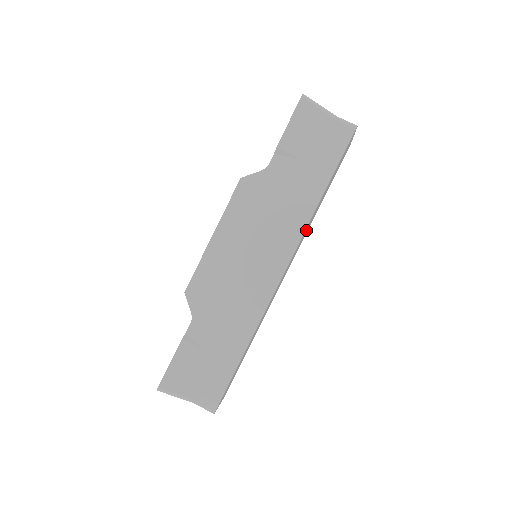
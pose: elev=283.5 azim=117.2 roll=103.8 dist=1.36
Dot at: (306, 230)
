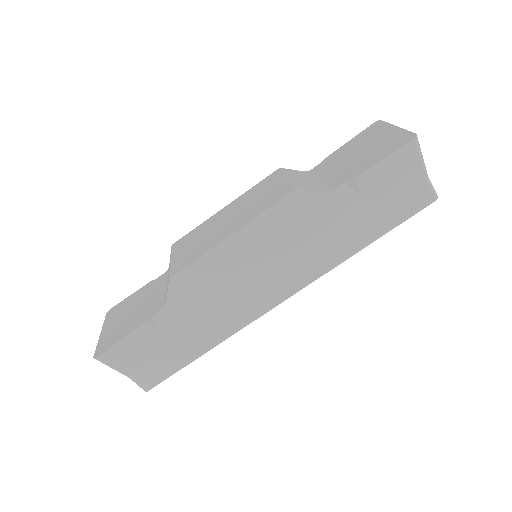
Dot at: occluded
